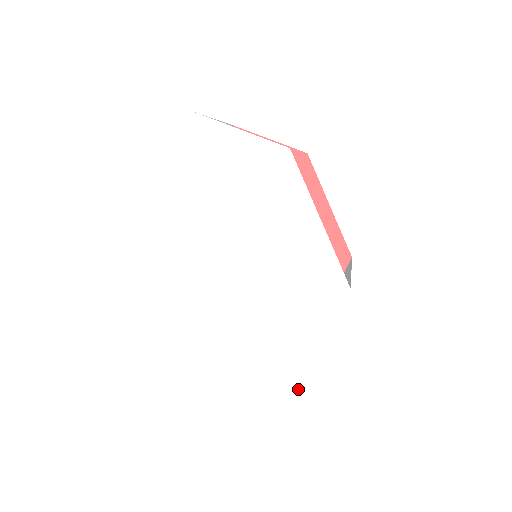
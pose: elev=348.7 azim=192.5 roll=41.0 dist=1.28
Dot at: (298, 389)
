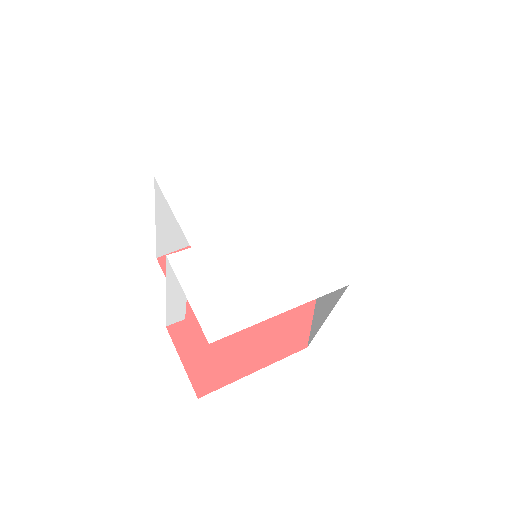
Dot at: (239, 330)
